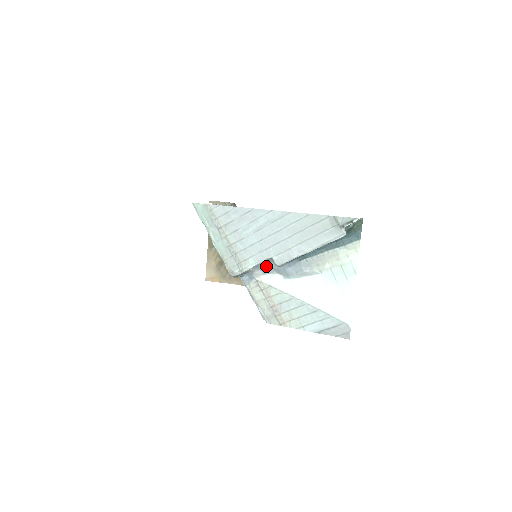
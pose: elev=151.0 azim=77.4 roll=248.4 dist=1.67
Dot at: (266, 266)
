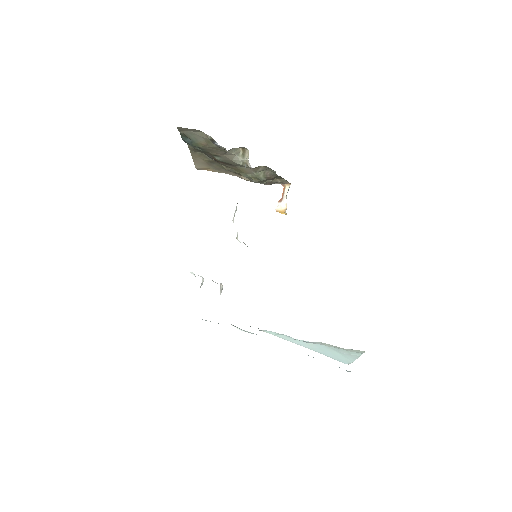
Dot at: occluded
